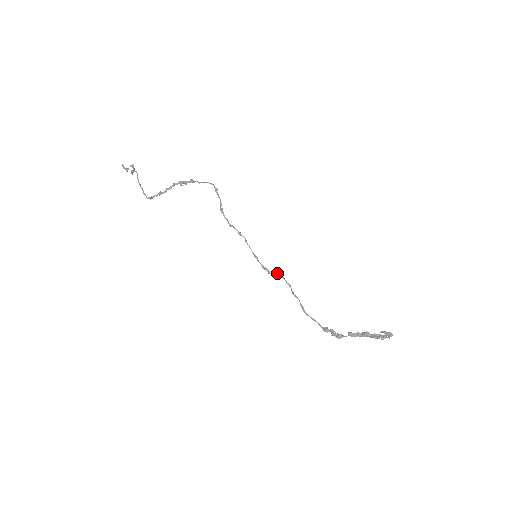
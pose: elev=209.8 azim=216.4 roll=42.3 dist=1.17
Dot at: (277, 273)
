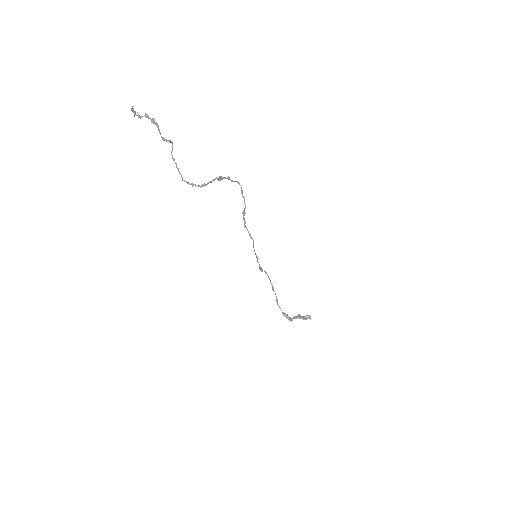
Dot at: (264, 270)
